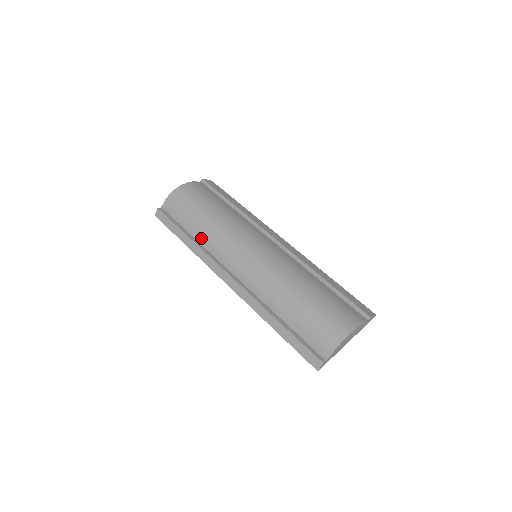
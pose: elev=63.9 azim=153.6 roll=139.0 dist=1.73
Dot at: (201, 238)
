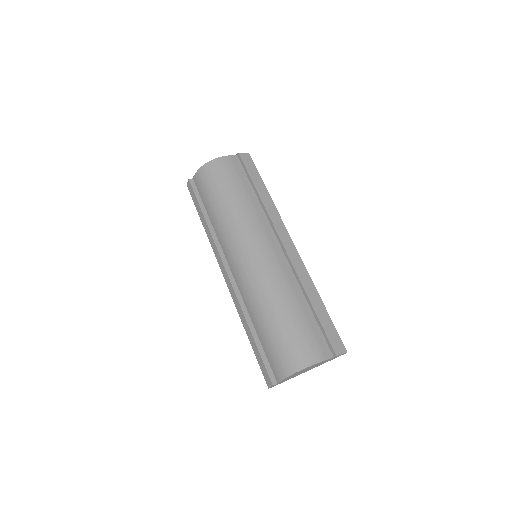
Dot at: (214, 223)
